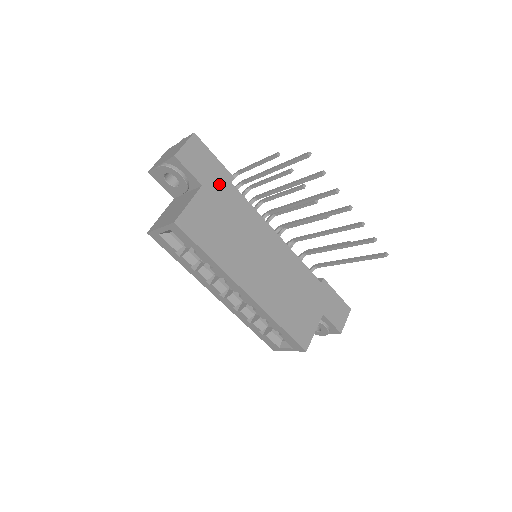
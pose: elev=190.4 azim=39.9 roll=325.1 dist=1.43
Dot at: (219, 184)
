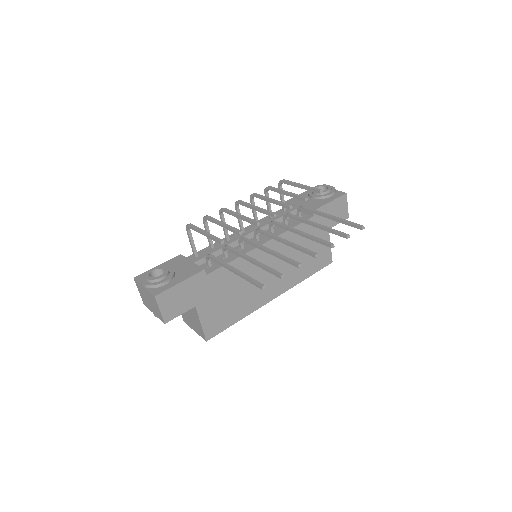
Dot at: (201, 289)
